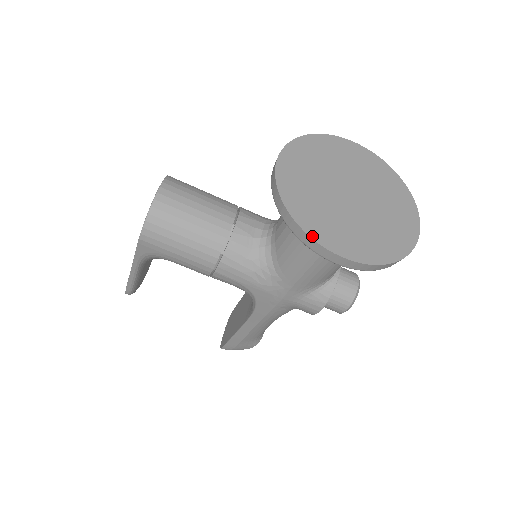
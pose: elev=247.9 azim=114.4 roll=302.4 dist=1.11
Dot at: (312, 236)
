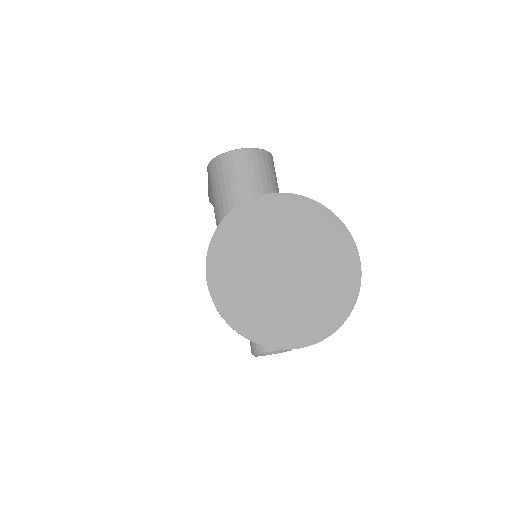
Dot at: (210, 248)
